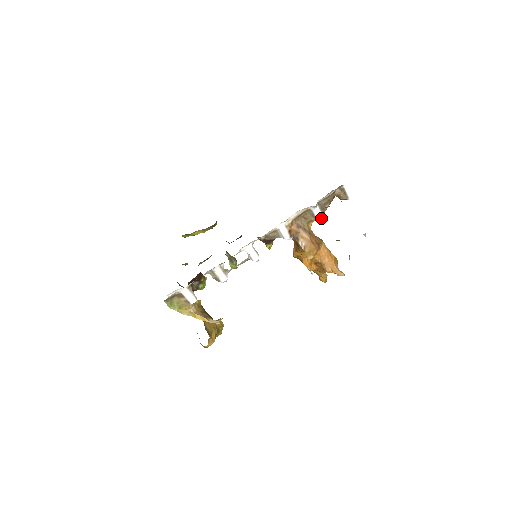
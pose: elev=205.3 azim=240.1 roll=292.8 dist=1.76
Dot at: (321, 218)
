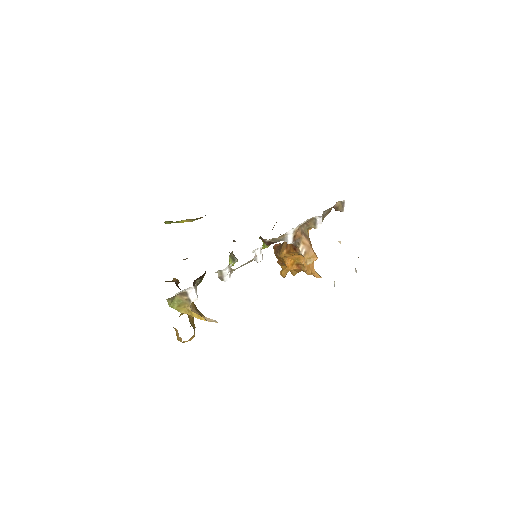
Dot at: (320, 226)
